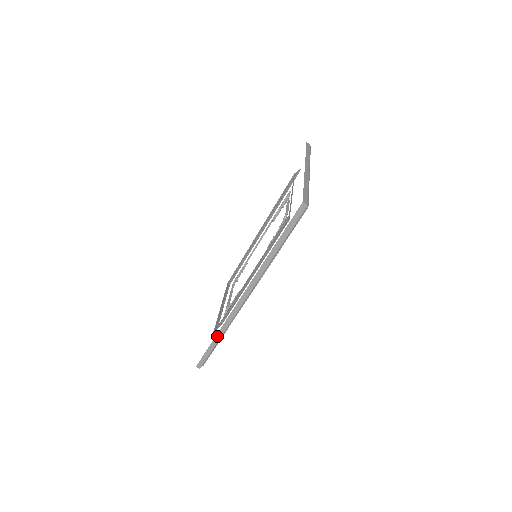
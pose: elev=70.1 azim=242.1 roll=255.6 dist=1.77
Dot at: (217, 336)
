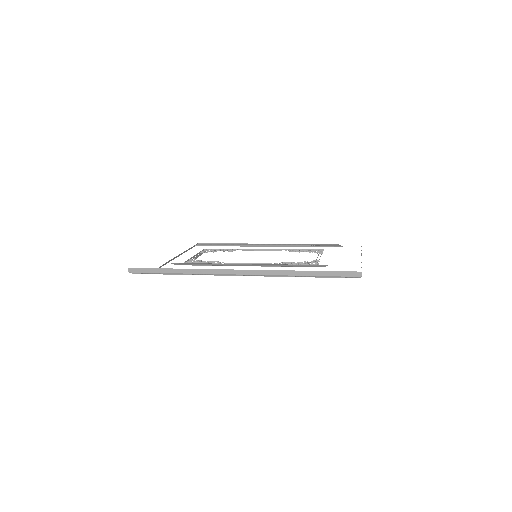
Dot at: (179, 270)
